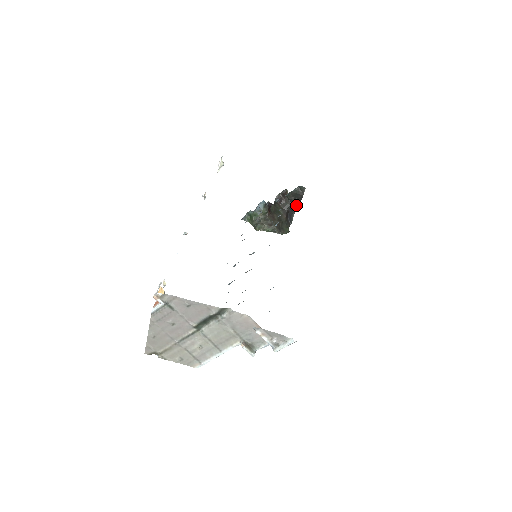
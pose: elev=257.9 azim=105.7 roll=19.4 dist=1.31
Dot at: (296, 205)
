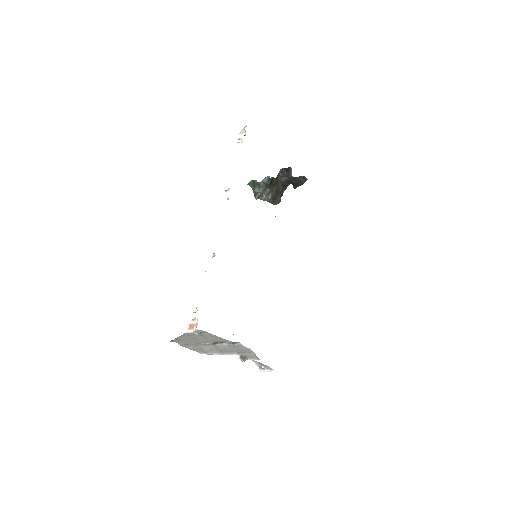
Dot at: (295, 186)
